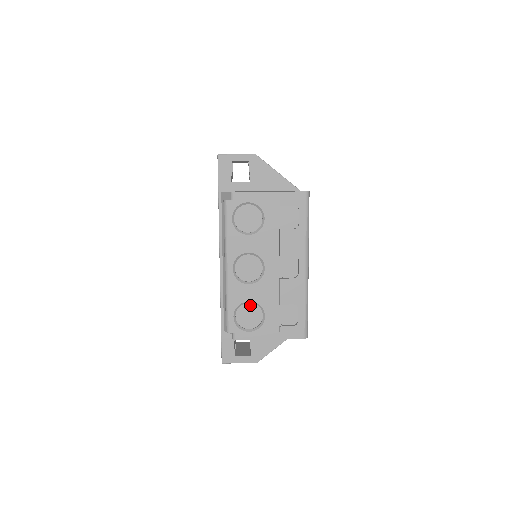
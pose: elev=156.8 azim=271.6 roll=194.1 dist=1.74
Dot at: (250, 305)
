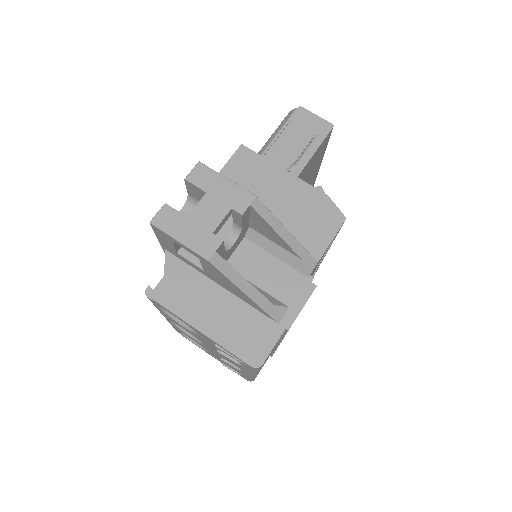
Dot at: occluded
